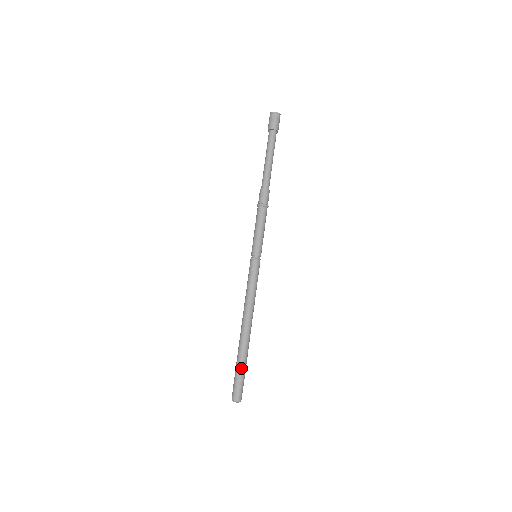
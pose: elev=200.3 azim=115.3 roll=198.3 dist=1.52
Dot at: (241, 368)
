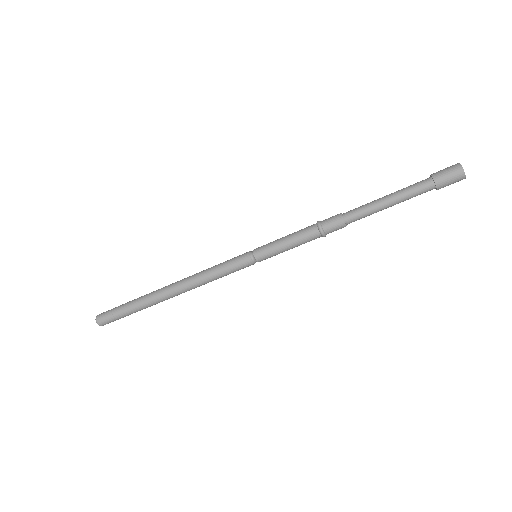
Dot at: occluded
